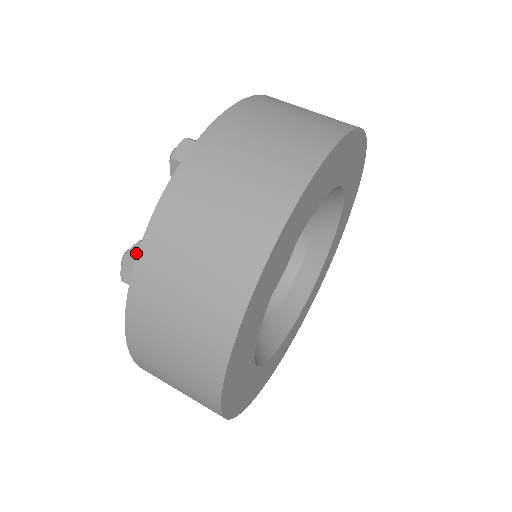
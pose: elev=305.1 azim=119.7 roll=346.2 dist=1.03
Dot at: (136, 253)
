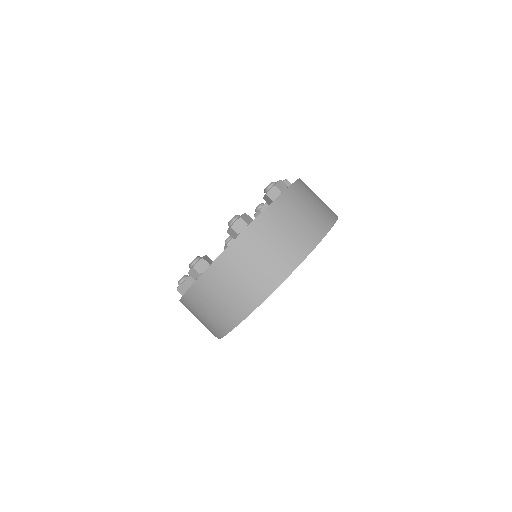
Dot at: (182, 289)
